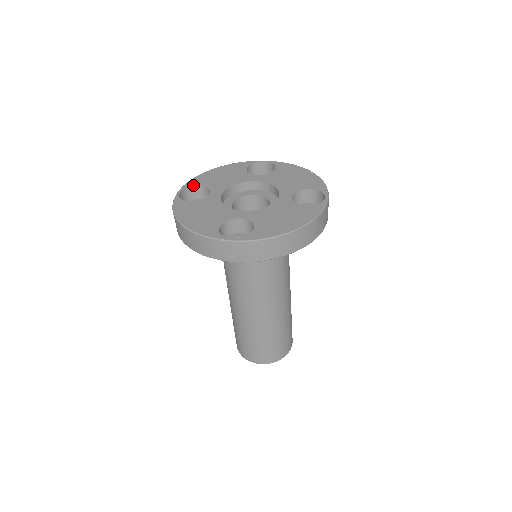
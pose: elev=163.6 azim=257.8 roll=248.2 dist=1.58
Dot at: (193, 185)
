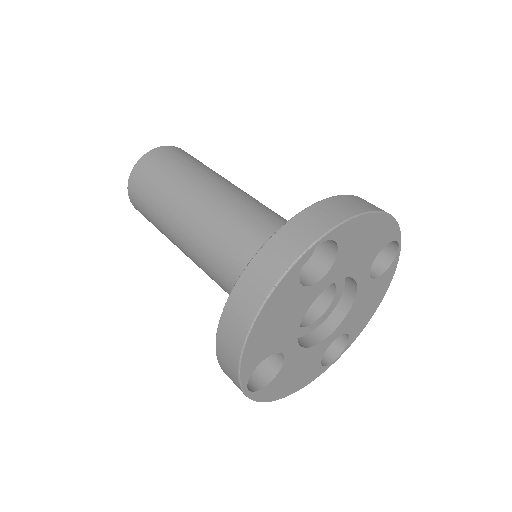
Dot at: (253, 370)
